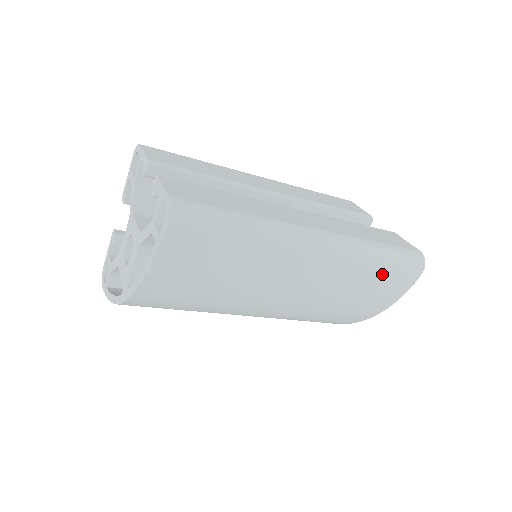
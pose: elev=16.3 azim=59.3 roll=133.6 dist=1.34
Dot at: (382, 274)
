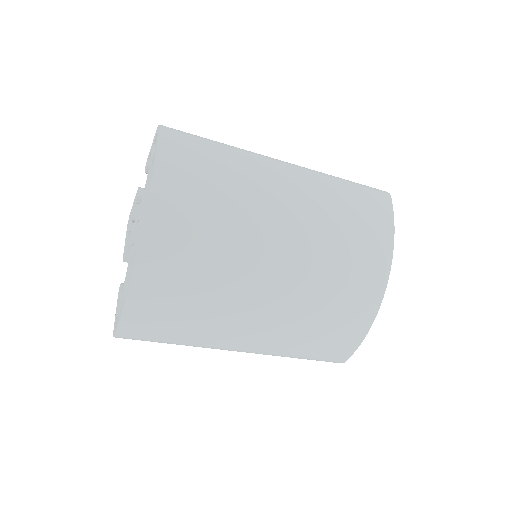
Dot at: (356, 194)
